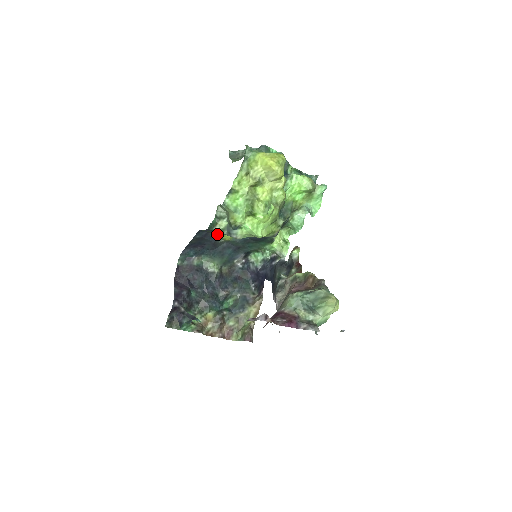
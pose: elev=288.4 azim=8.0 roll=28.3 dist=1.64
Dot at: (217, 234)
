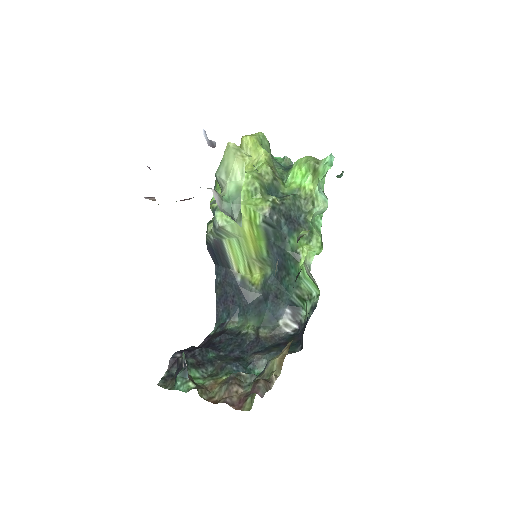
Dot at: (241, 274)
